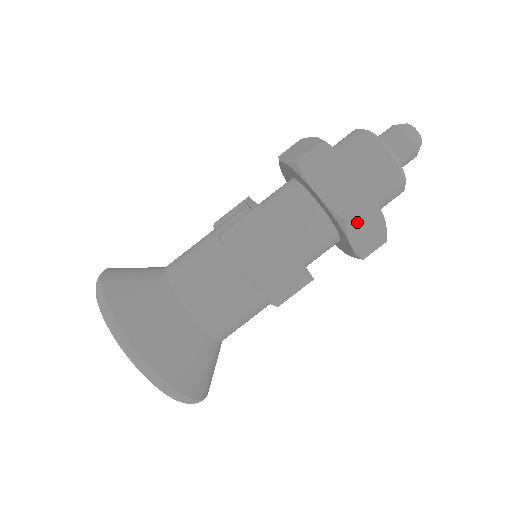
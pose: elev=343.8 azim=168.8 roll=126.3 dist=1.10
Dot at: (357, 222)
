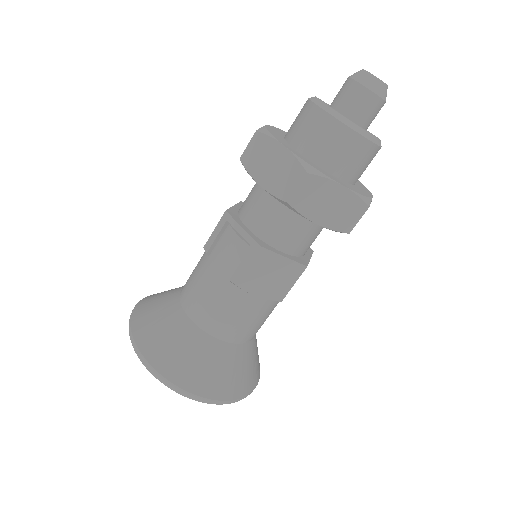
Dot at: occluded
